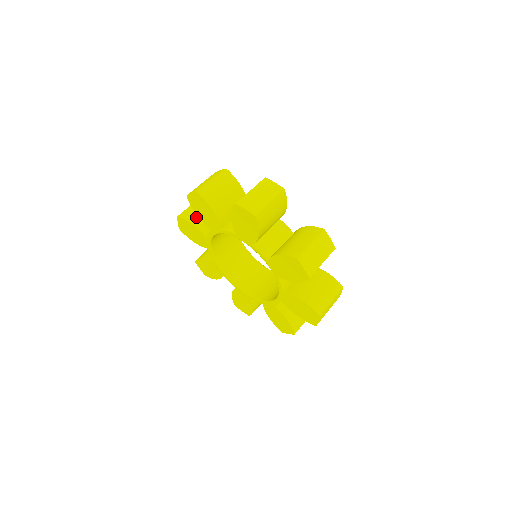
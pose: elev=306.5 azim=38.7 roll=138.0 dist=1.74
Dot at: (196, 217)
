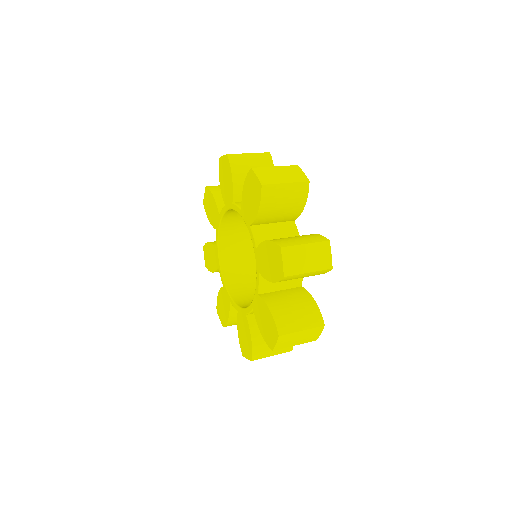
Dot at: occluded
